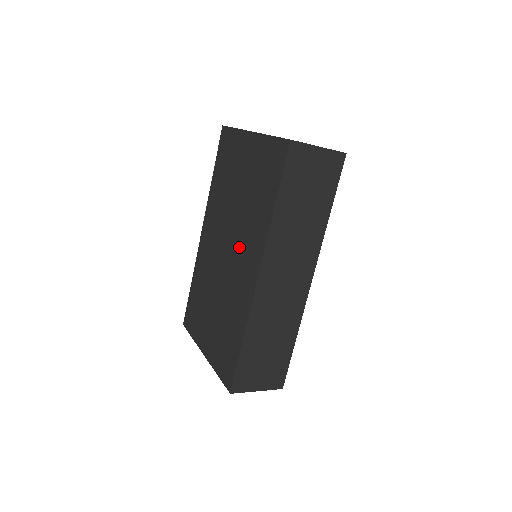
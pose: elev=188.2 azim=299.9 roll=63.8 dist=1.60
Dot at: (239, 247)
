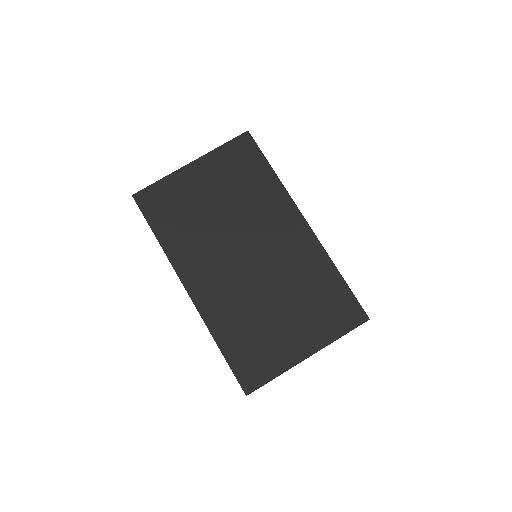
Dot at: (263, 233)
